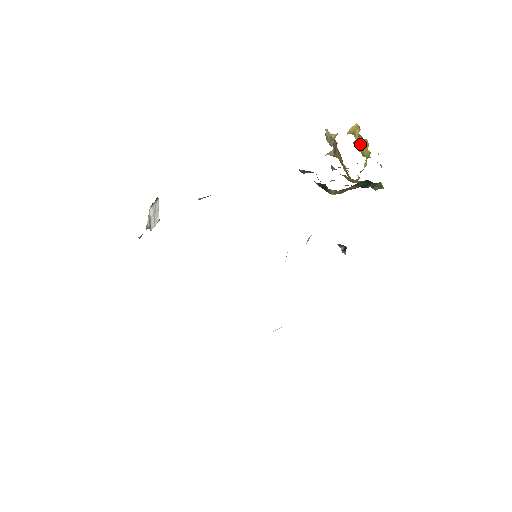
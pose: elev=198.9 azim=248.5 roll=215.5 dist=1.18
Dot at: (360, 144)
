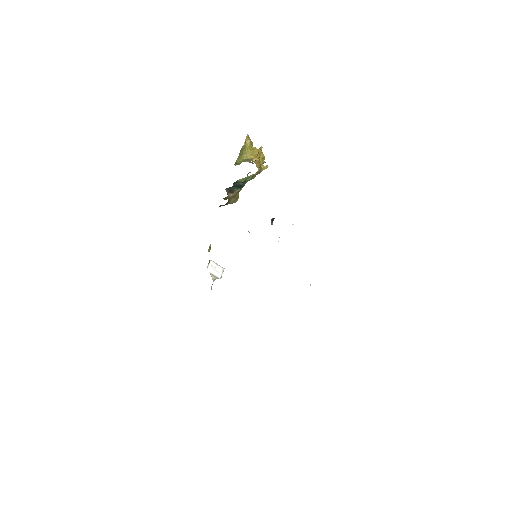
Dot at: (242, 154)
